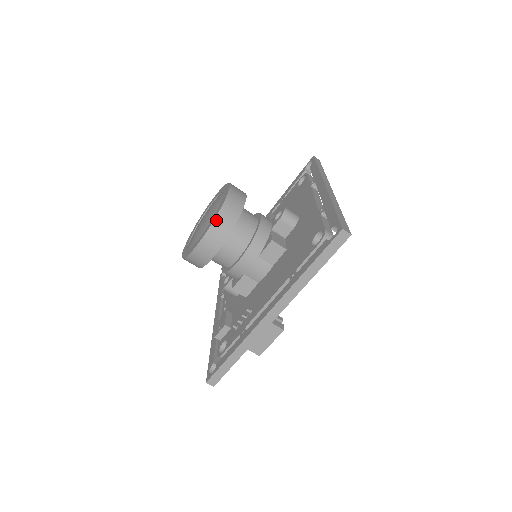
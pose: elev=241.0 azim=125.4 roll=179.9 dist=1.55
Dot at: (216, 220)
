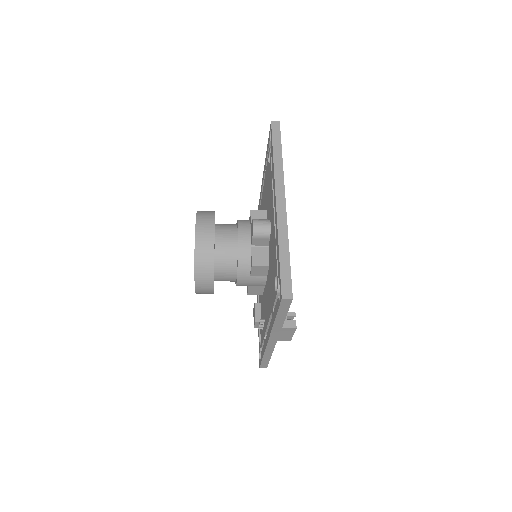
Dot at: (196, 274)
